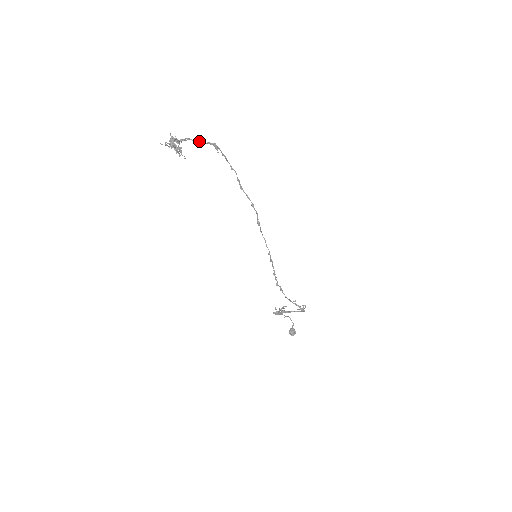
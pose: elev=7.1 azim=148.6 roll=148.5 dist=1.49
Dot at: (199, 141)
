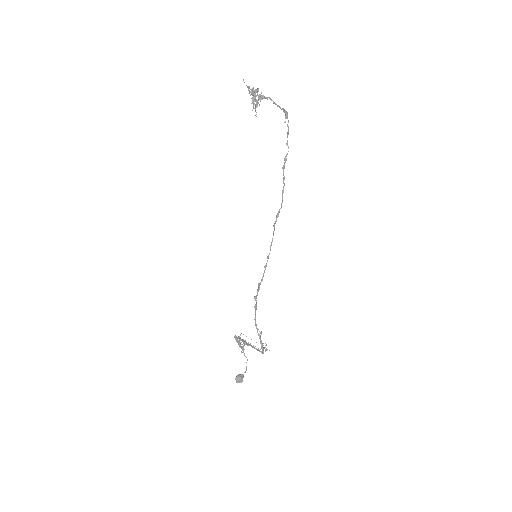
Dot at: occluded
